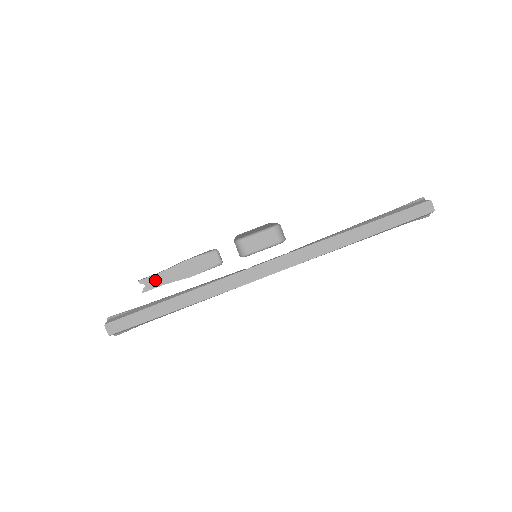
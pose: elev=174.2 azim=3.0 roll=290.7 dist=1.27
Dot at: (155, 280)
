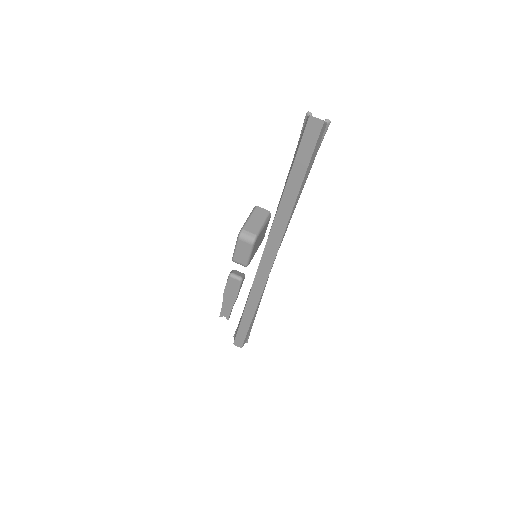
Dot at: (225, 311)
